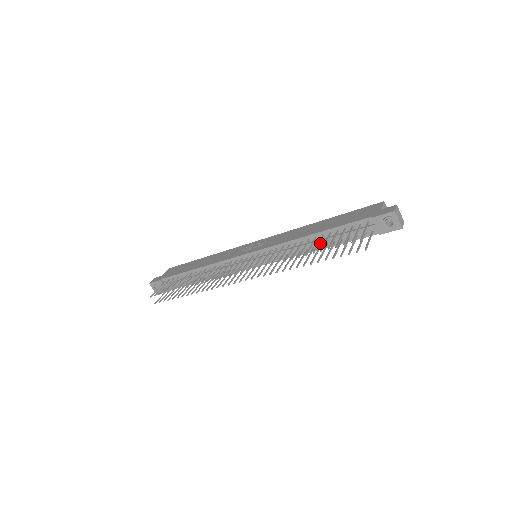
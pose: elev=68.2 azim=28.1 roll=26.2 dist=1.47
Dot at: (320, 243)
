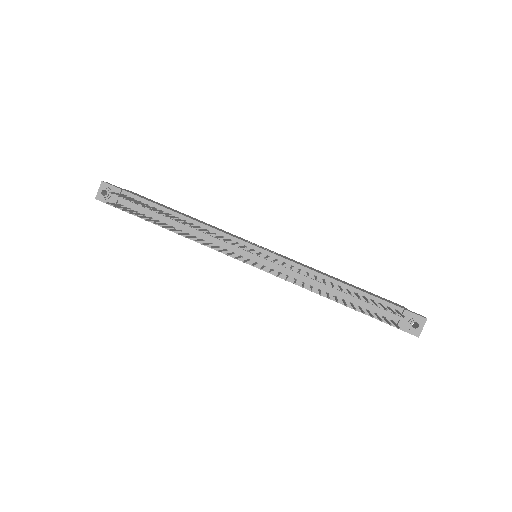
Dot at: (339, 294)
